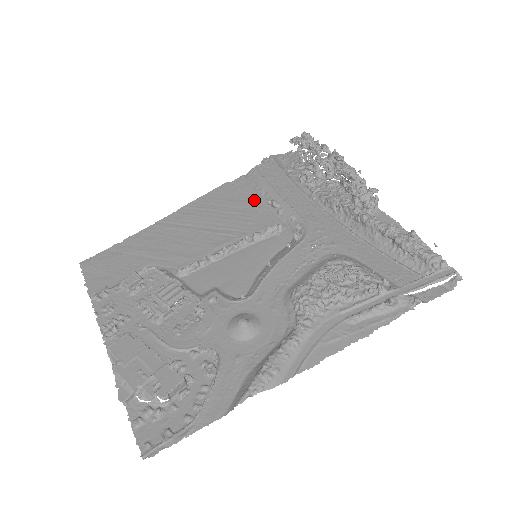
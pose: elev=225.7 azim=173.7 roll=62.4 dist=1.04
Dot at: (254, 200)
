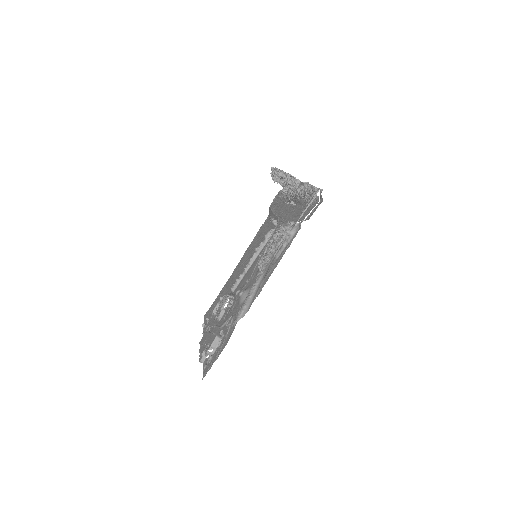
Dot at: (269, 225)
